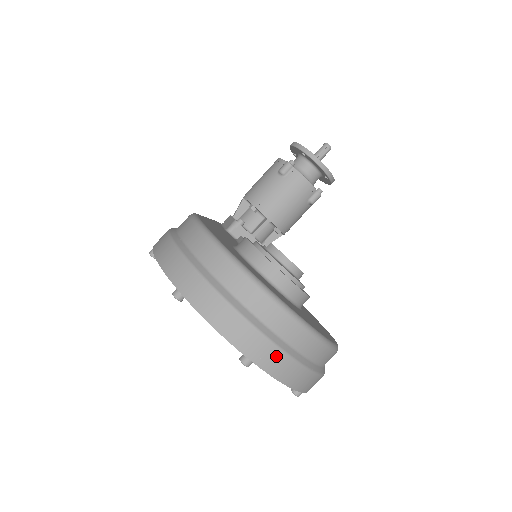
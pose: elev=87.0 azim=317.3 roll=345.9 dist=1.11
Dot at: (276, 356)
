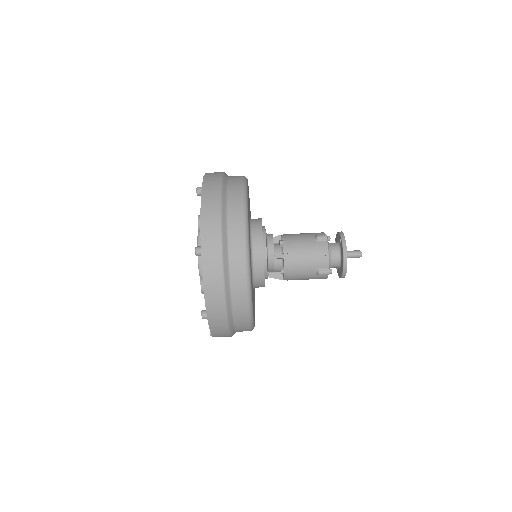
Dot at: (216, 264)
